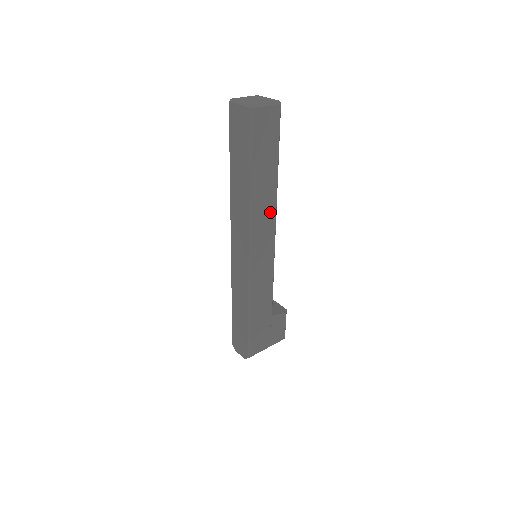
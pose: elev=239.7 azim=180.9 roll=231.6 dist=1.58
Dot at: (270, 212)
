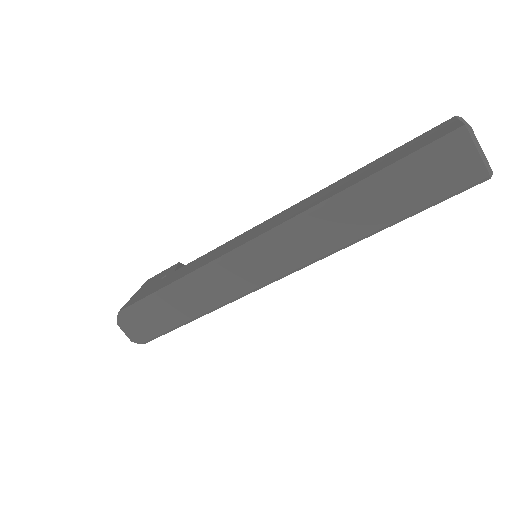
Dot at: occluded
